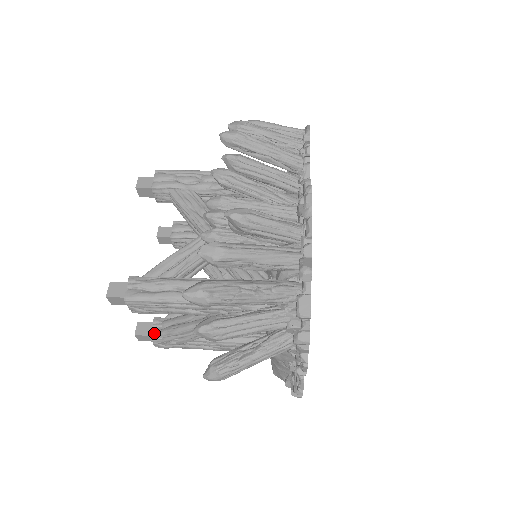
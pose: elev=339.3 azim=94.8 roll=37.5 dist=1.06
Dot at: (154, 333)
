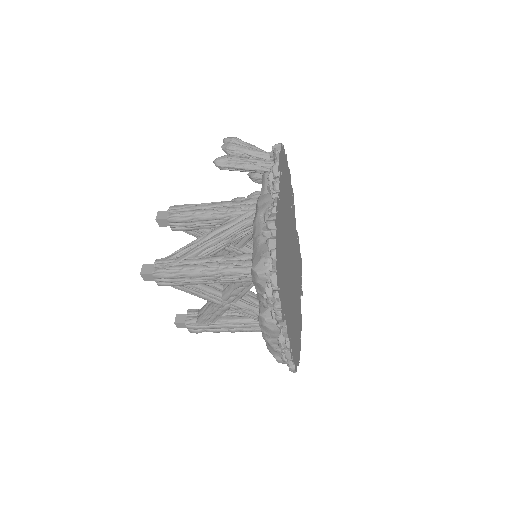
Dot at: occluded
